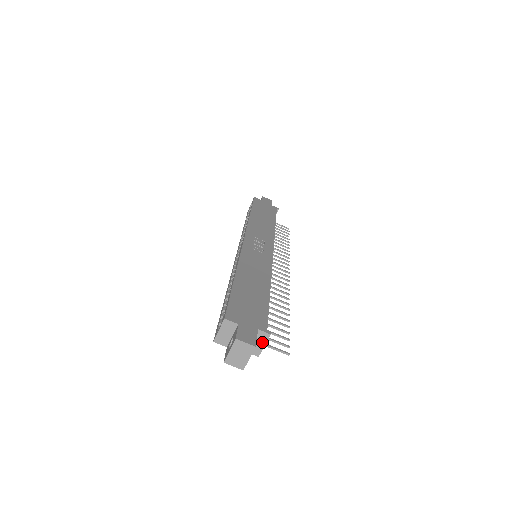
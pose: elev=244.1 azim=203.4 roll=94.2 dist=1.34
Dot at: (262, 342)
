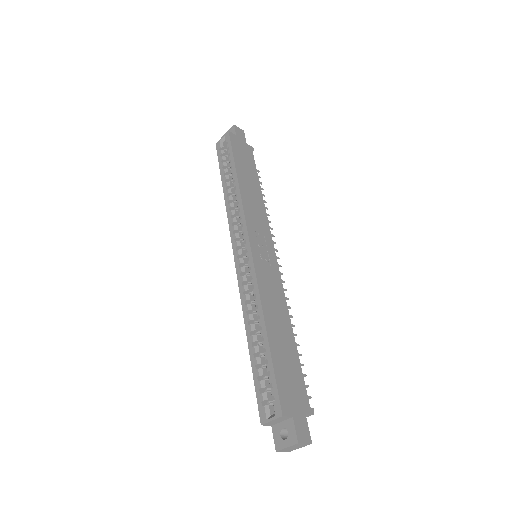
Dot at: occluded
